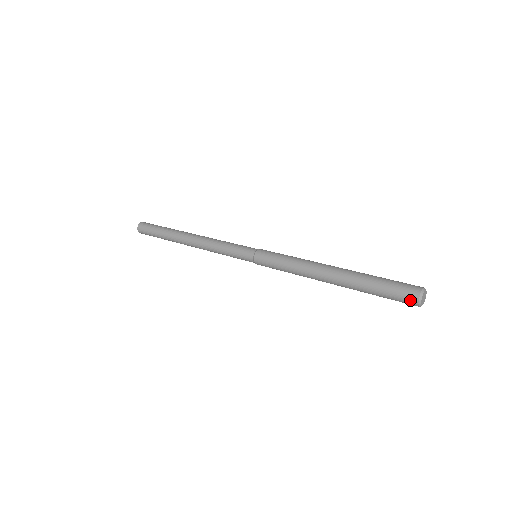
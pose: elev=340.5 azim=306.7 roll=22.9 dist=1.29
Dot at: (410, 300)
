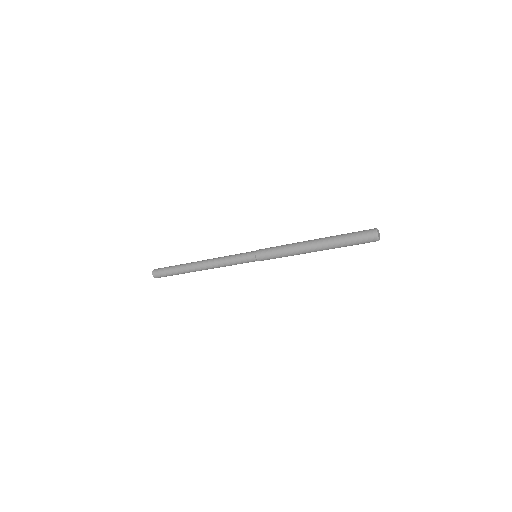
Dot at: (370, 232)
